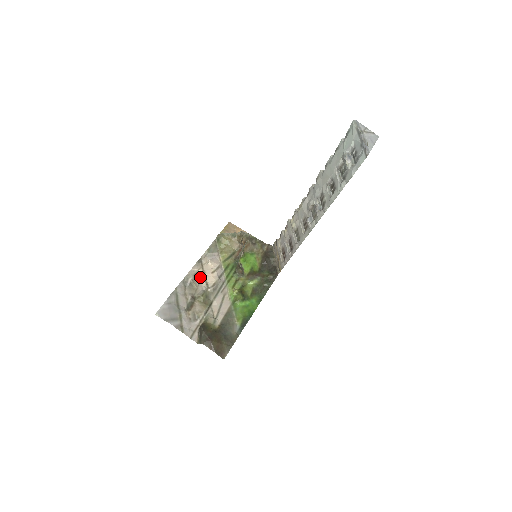
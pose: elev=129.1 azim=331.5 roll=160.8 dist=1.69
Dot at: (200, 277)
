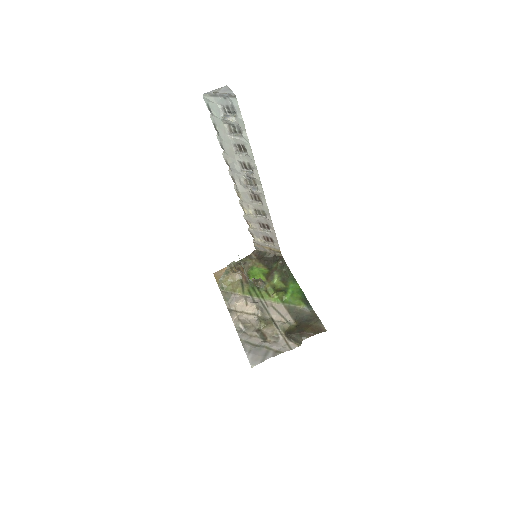
Dot at: (244, 317)
